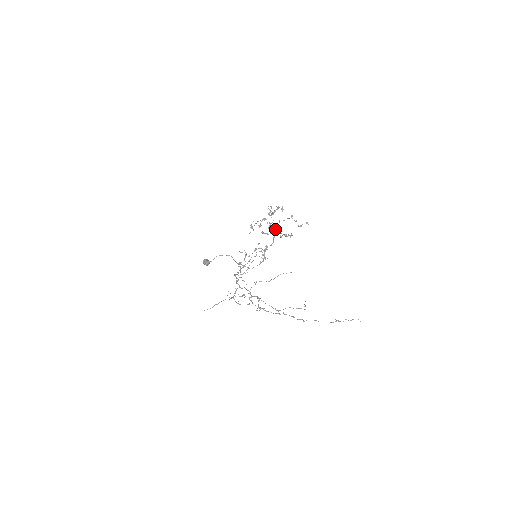
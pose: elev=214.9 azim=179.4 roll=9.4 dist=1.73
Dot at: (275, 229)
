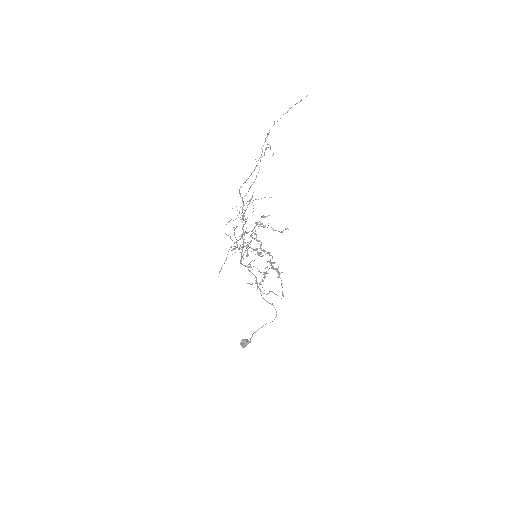
Dot at: (258, 240)
